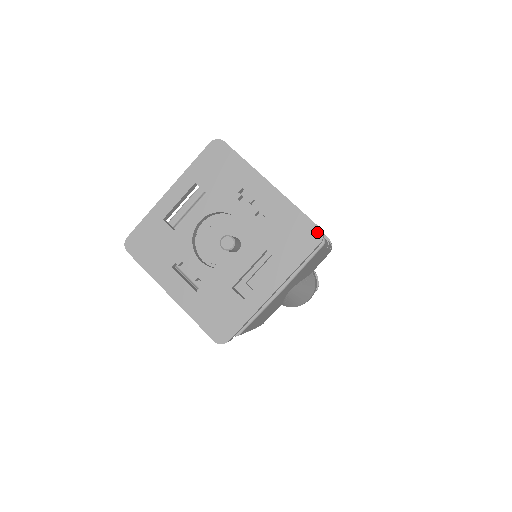
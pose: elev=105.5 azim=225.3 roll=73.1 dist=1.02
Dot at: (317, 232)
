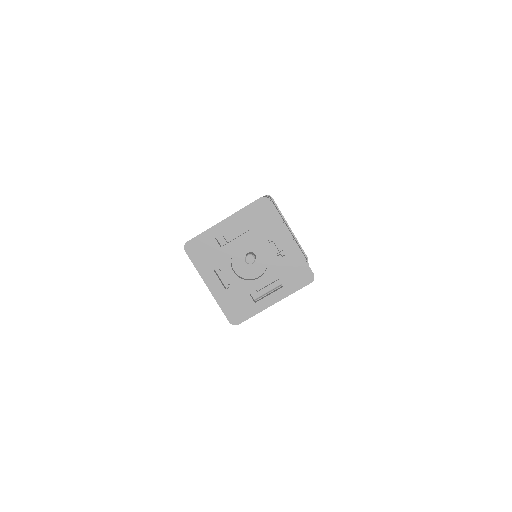
Dot at: (311, 276)
